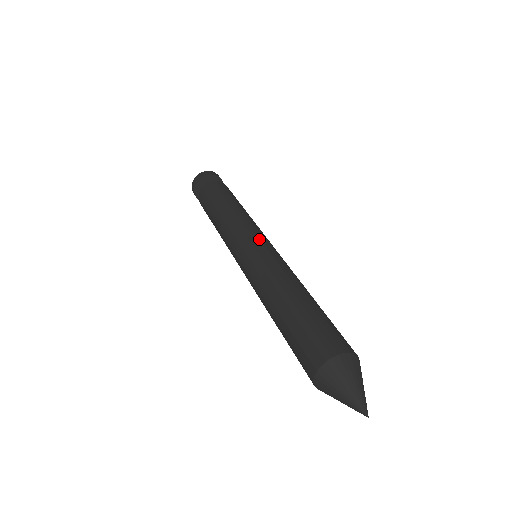
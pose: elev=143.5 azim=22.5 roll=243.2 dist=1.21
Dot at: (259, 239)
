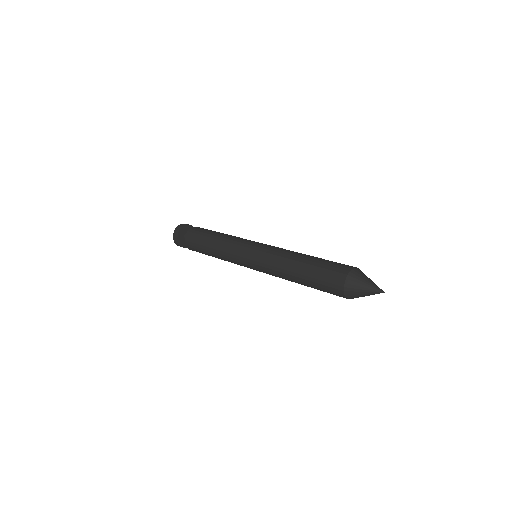
Dot at: (249, 248)
